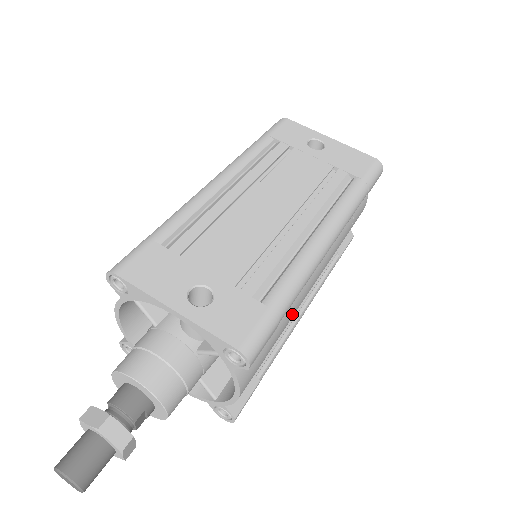
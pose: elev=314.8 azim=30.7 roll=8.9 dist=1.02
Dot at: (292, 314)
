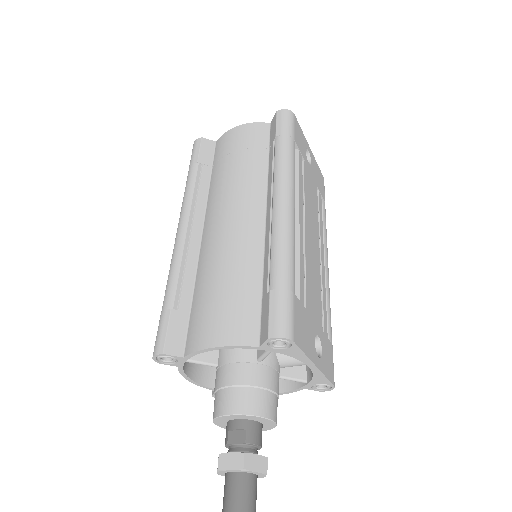
Dot at: occluded
